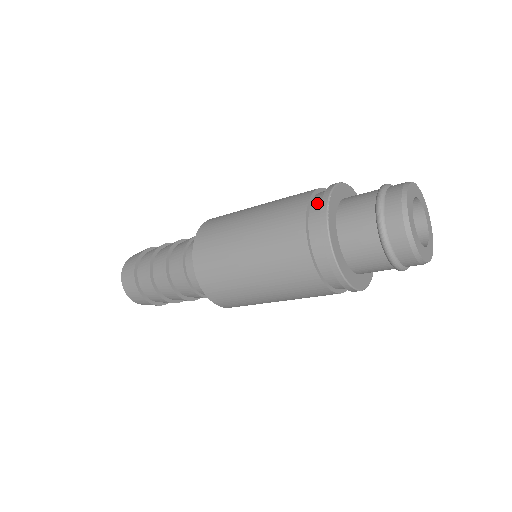
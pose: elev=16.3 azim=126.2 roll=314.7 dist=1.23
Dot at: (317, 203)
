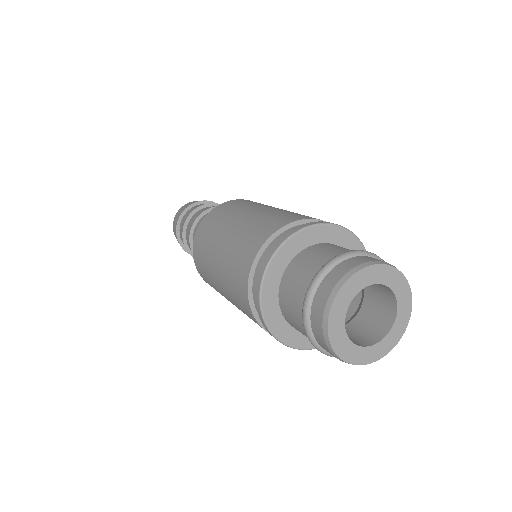
Dot at: occluded
